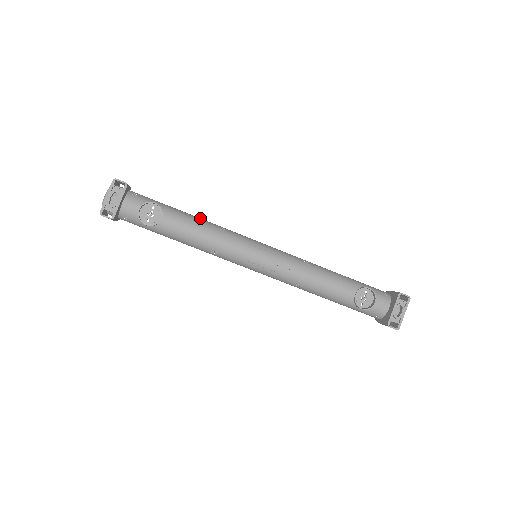
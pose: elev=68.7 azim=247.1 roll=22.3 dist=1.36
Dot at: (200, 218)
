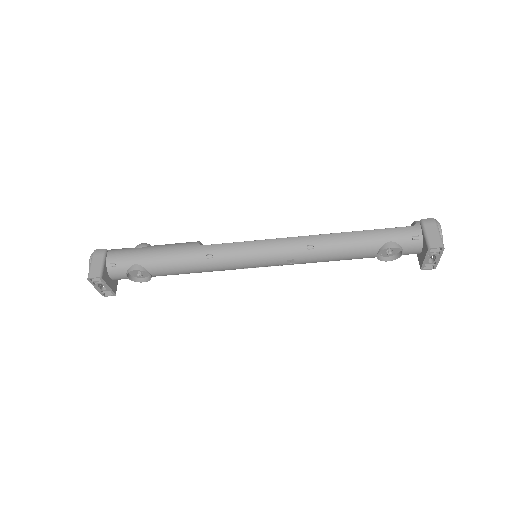
Dot at: (182, 252)
